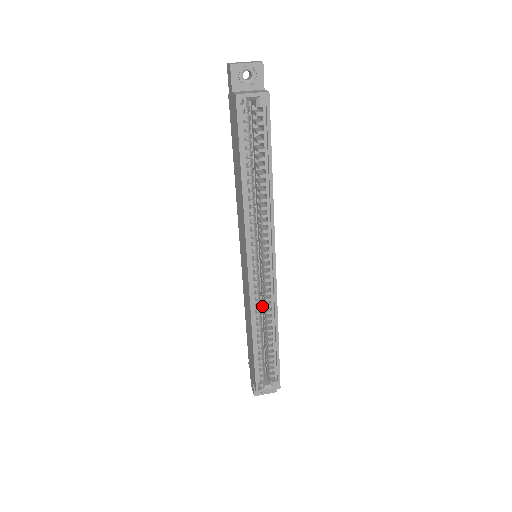
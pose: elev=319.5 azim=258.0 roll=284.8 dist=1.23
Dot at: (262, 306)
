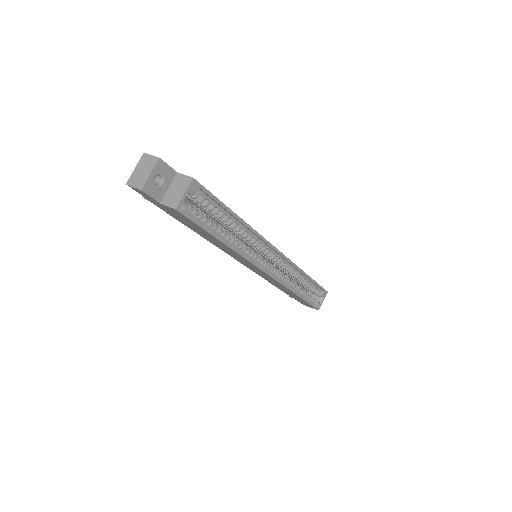
Dot at: (280, 271)
